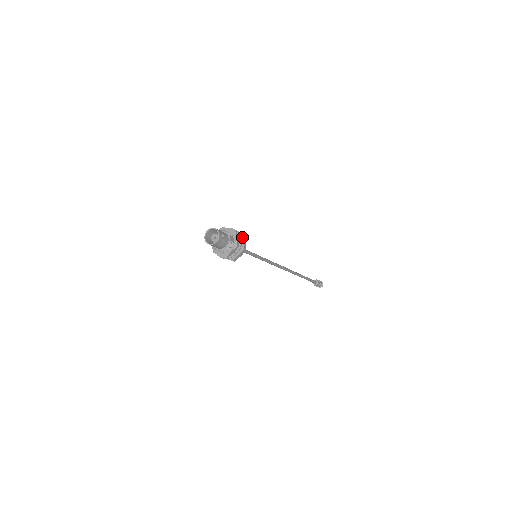
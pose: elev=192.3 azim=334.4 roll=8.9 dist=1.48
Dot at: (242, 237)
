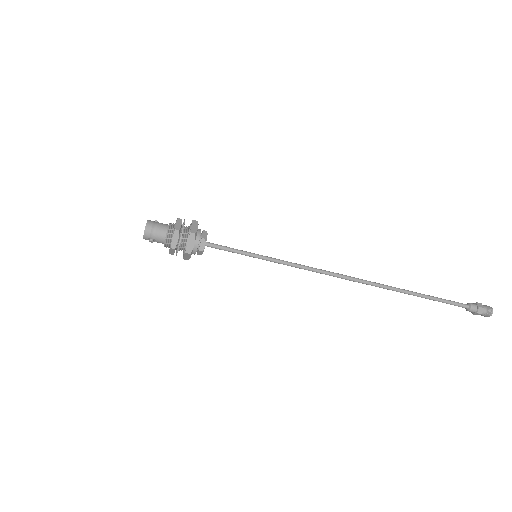
Dot at: occluded
